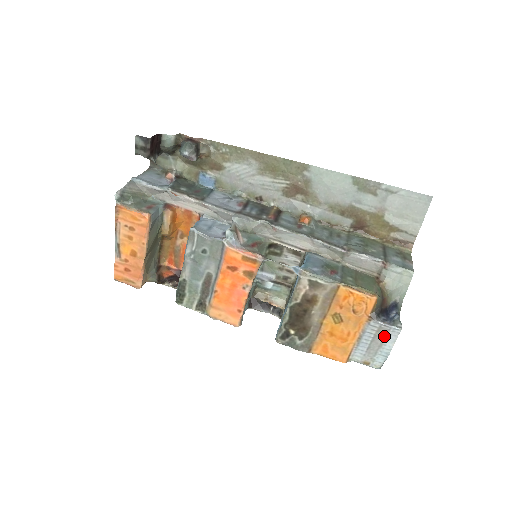
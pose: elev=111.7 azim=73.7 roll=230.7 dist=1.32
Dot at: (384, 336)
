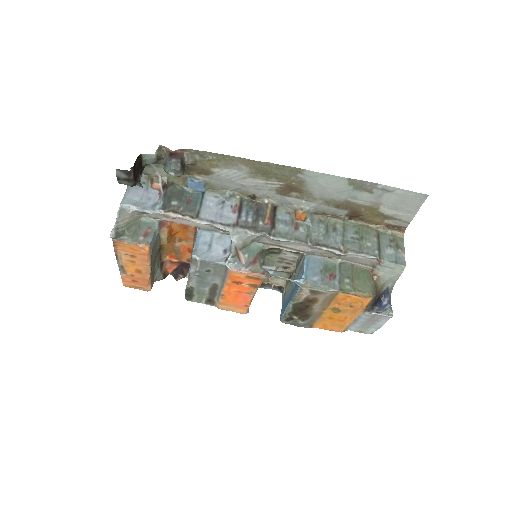
Dot at: (377, 319)
